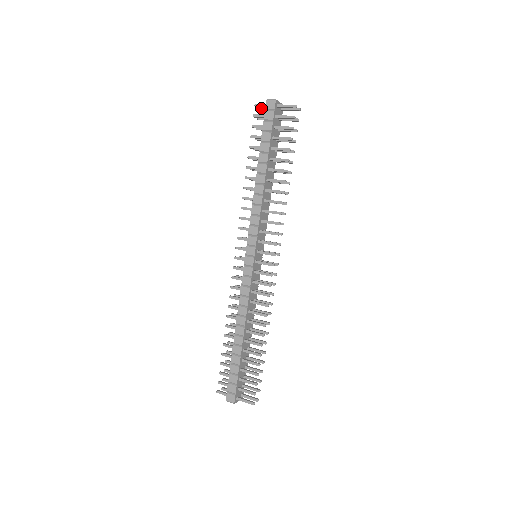
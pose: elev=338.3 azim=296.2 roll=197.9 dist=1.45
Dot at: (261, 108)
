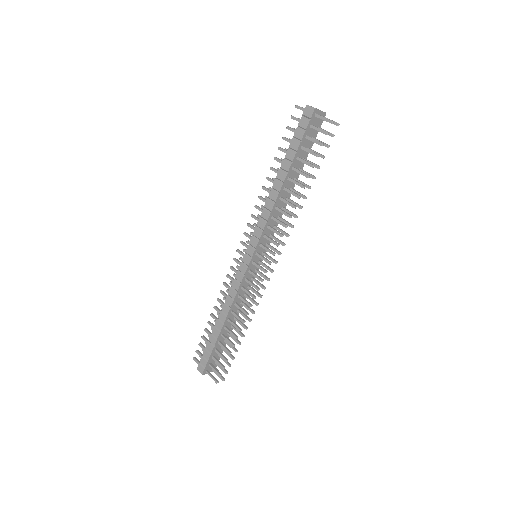
Dot at: occluded
